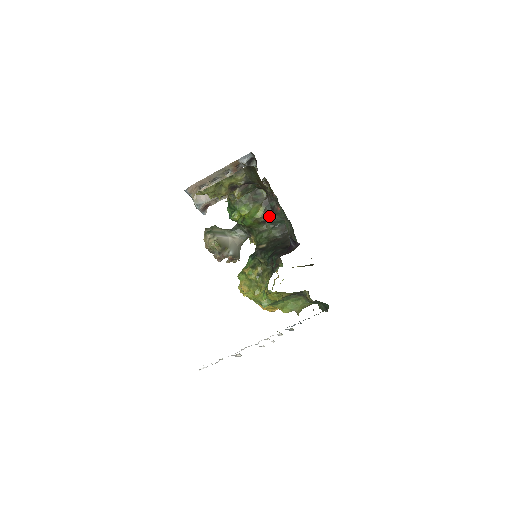
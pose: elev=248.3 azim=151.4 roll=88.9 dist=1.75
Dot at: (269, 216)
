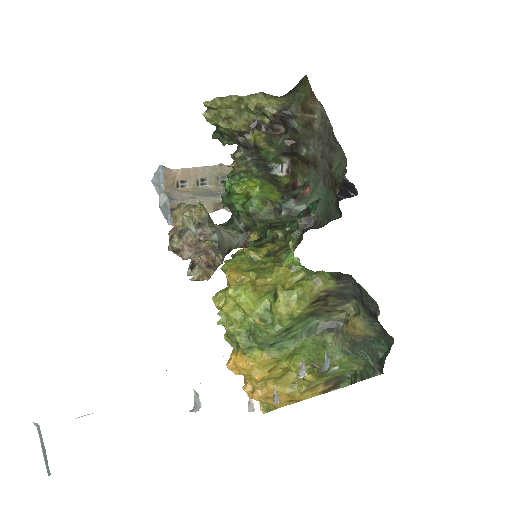
Dot at: (288, 204)
